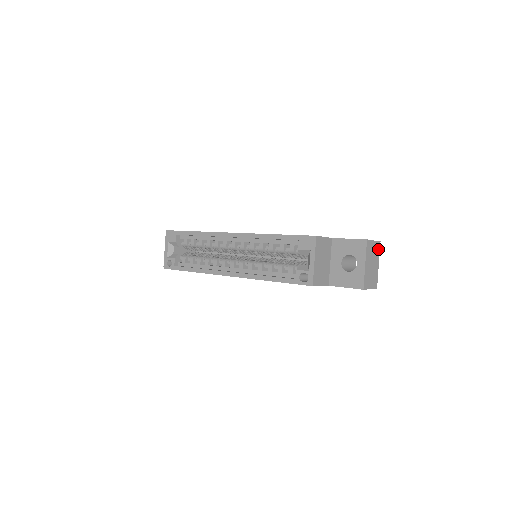
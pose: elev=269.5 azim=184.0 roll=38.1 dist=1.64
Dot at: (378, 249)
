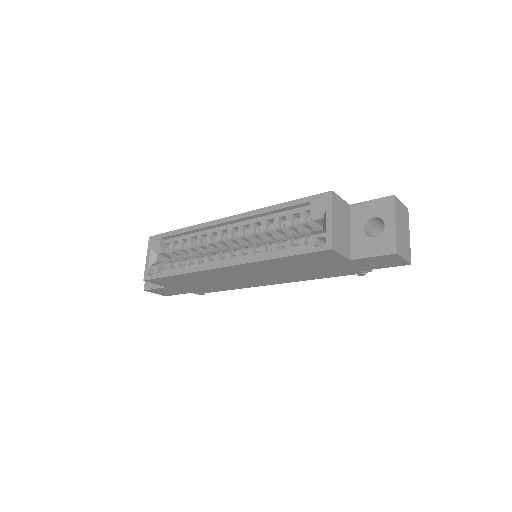
Dot at: (407, 217)
